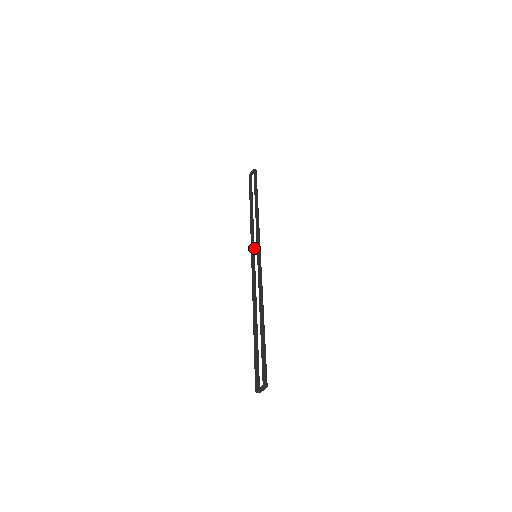
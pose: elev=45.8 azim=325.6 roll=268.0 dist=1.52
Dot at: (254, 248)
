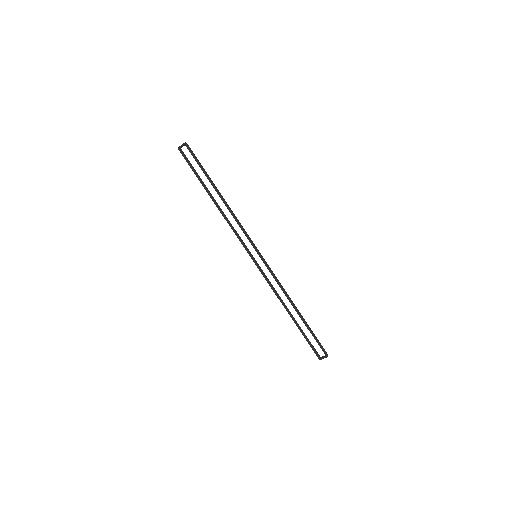
Dot at: (246, 246)
